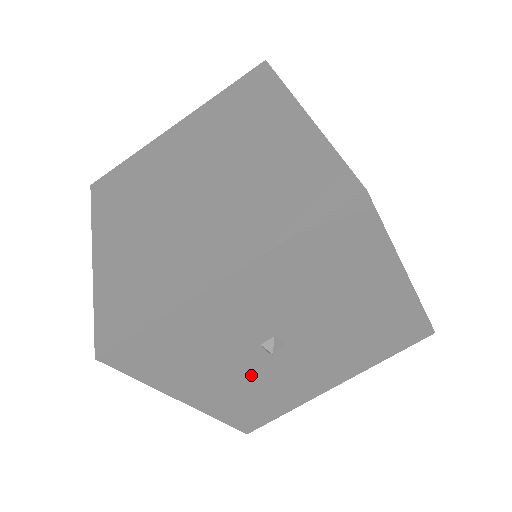
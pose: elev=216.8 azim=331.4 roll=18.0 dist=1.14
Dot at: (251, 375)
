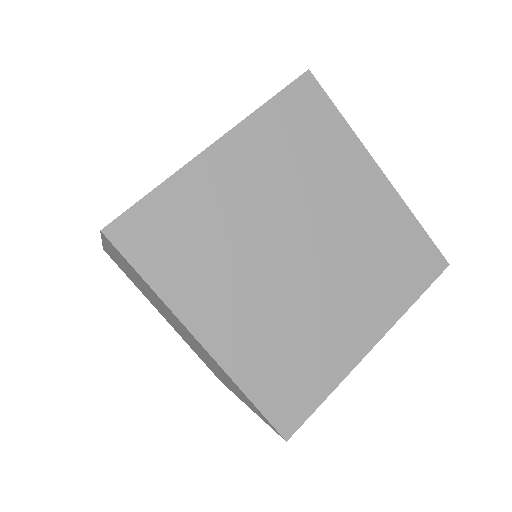
Dot at: occluded
